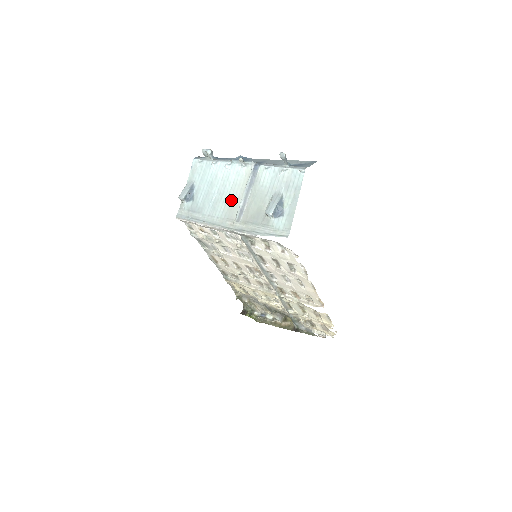
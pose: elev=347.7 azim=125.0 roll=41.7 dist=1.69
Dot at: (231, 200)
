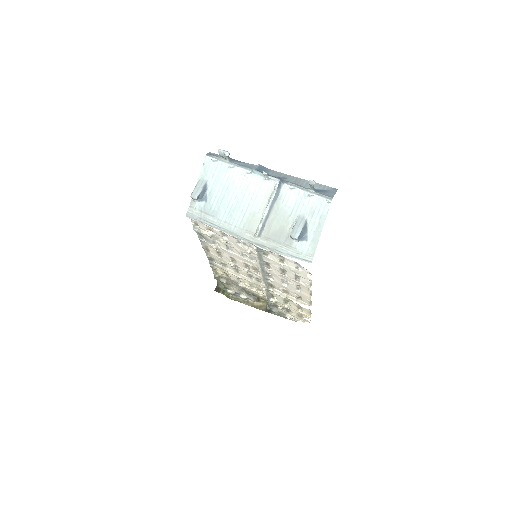
Dot at: (251, 212)
